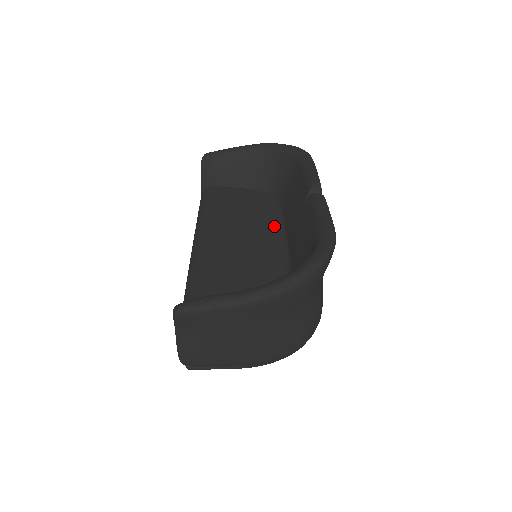
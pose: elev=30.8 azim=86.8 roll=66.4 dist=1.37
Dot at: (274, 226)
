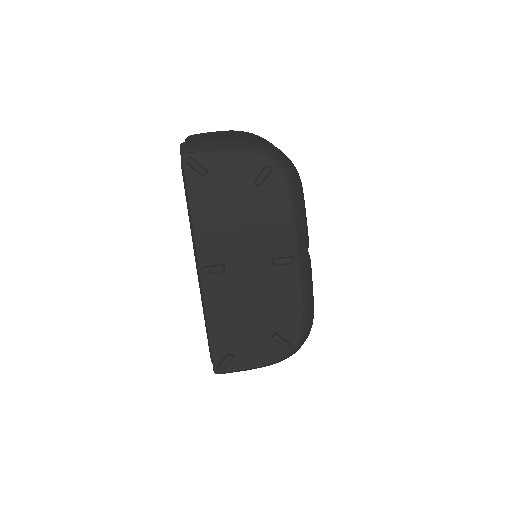
Dot at: occluded
